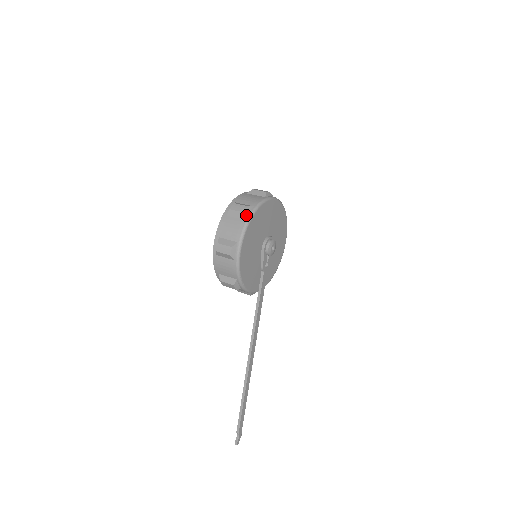
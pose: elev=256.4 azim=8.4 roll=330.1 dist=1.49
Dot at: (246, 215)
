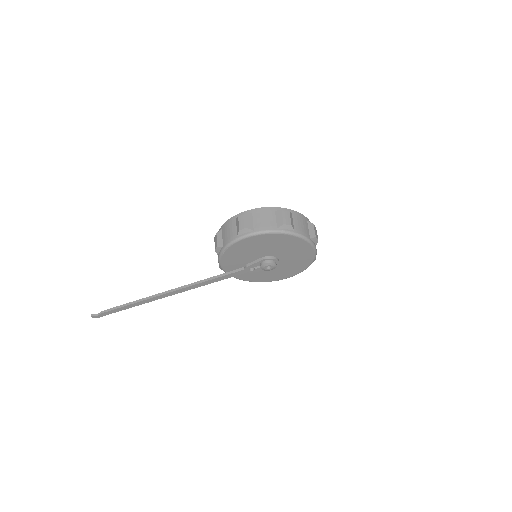
Dot at: (282, 227)
